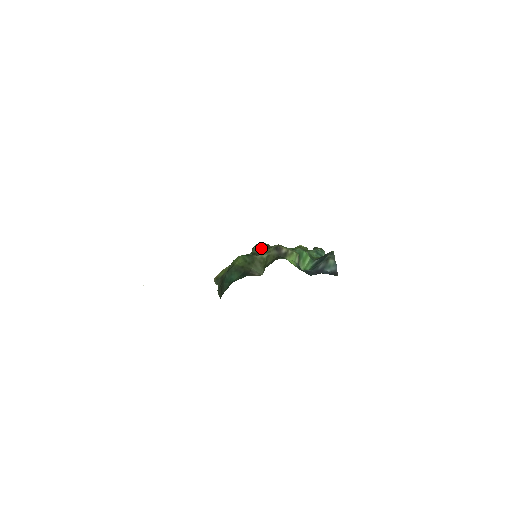
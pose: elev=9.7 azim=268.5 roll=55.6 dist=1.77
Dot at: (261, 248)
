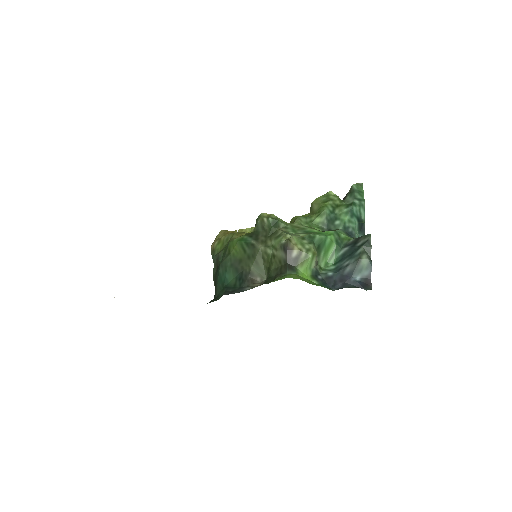
Dot at: (267, 227)
